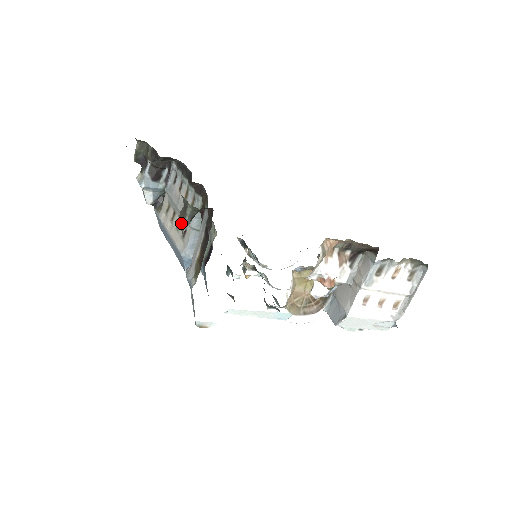
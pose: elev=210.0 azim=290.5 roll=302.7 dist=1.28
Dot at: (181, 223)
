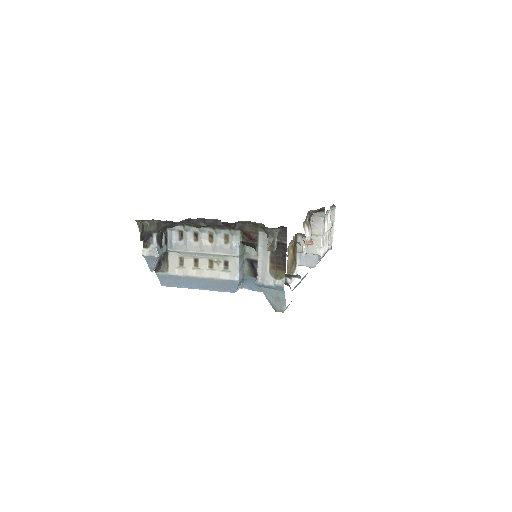
Dot at: (272, 246)
